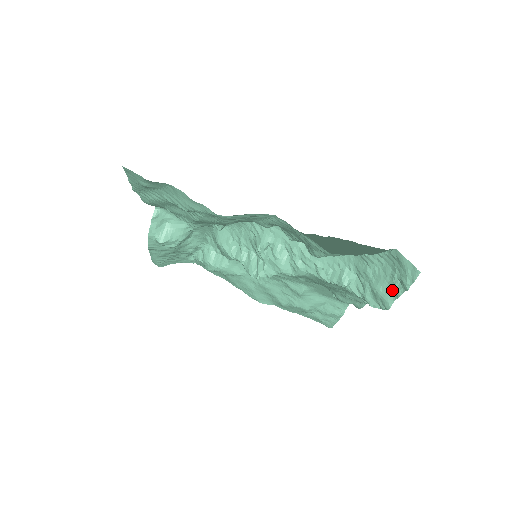
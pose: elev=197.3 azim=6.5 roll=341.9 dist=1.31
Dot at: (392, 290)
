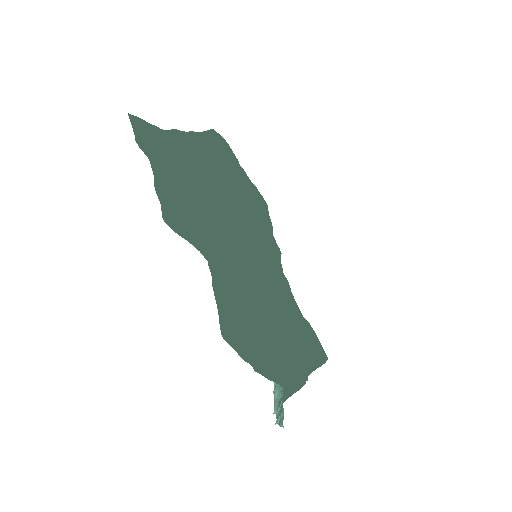
Dot at: (278, 406)
